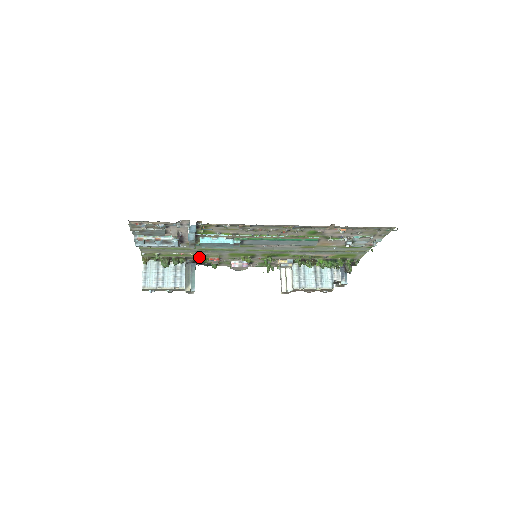
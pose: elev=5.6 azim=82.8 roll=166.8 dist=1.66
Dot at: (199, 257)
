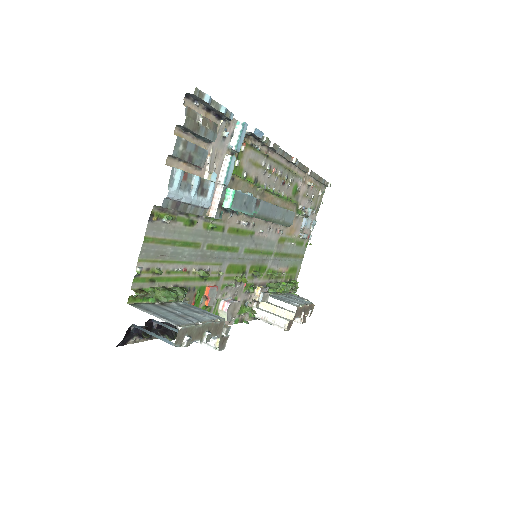
Dot at: (196, 287)
